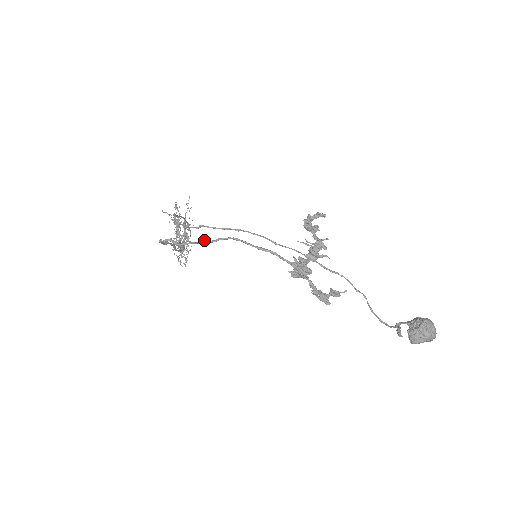
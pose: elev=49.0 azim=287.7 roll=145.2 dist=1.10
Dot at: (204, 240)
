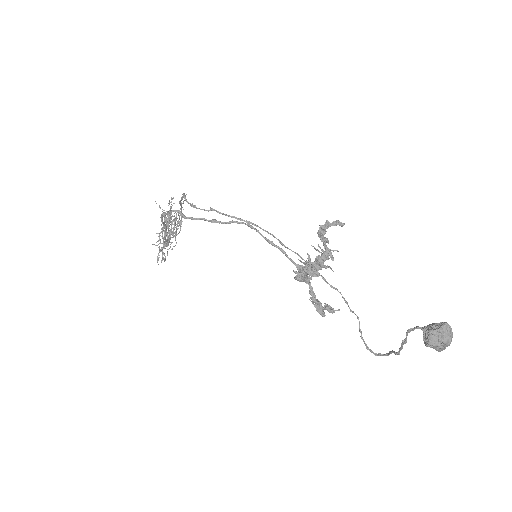
Dot at: occluded
